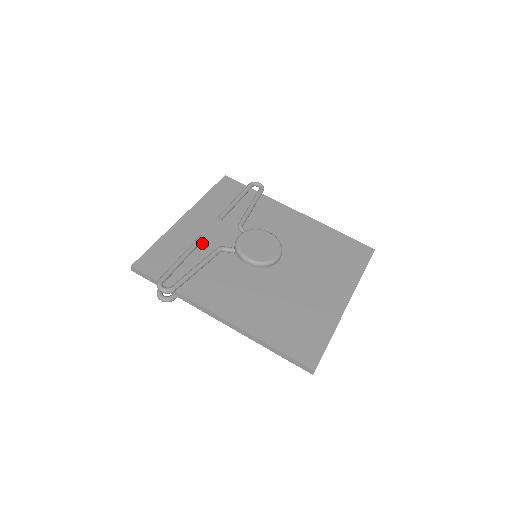
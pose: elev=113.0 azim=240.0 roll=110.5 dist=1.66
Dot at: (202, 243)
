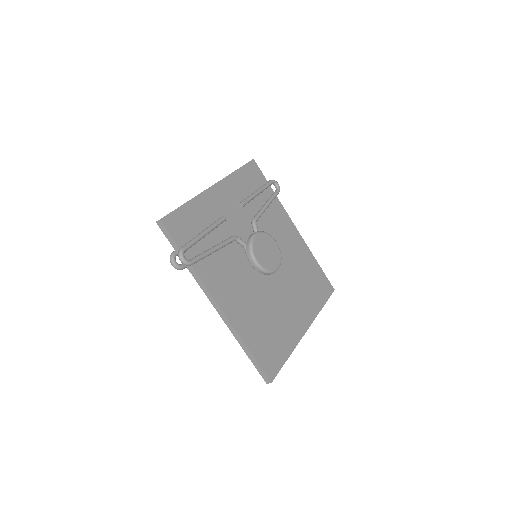
Dot at: occluded
